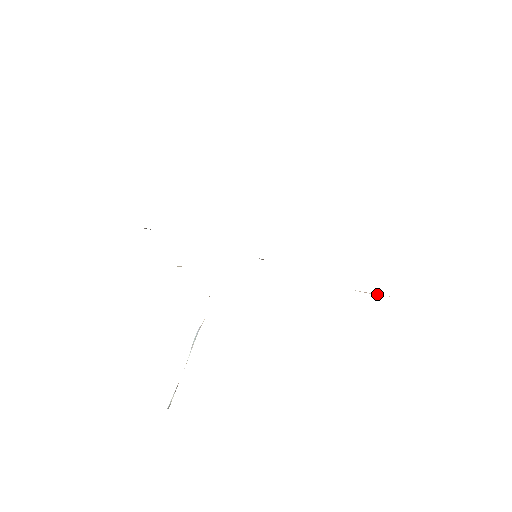
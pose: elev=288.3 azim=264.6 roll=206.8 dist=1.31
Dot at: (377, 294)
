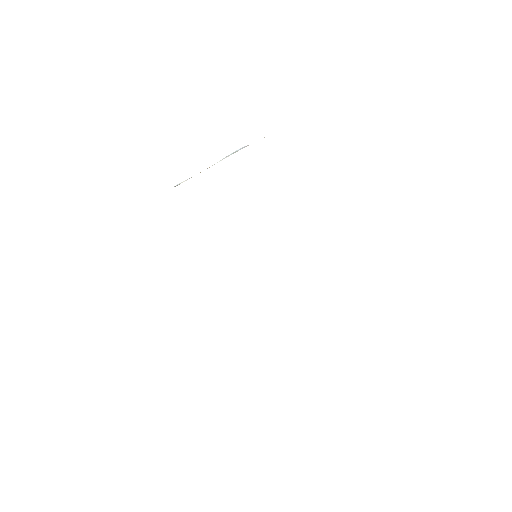
Dot at: occluded
